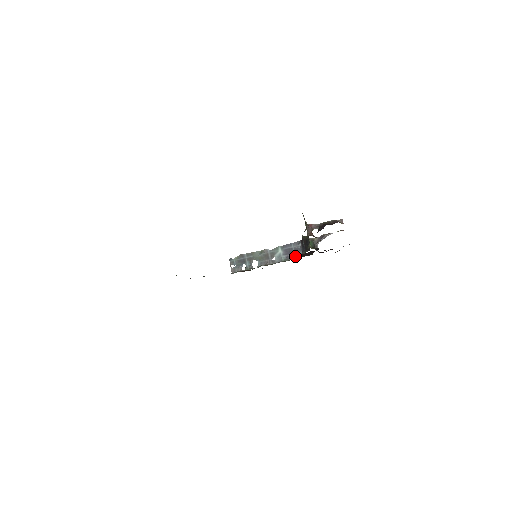
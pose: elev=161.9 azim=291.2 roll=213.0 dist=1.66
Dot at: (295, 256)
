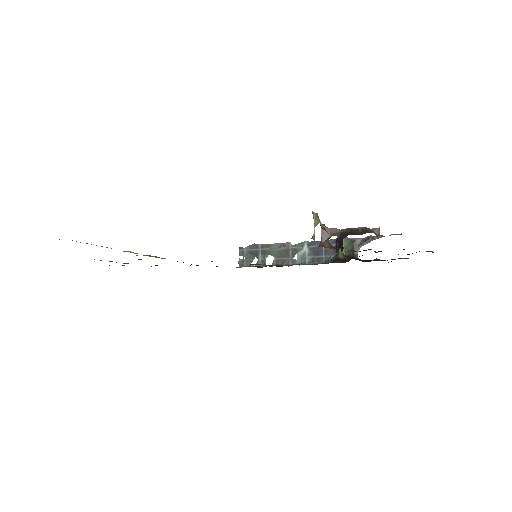
Dot at: (324, 259)
